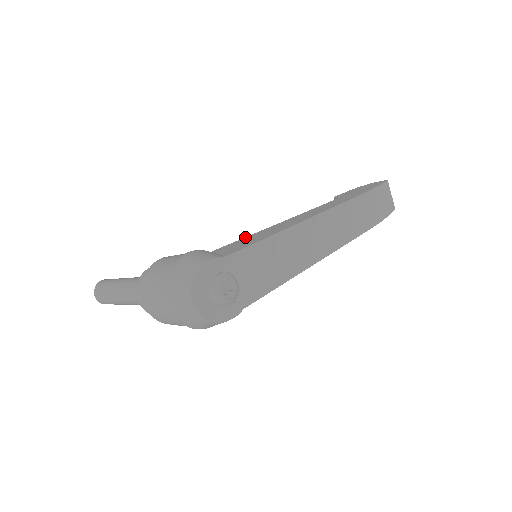
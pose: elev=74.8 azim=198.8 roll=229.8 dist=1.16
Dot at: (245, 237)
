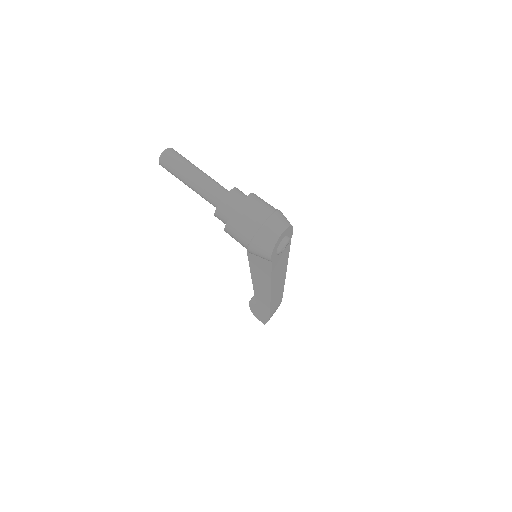
Dot at: occluded
